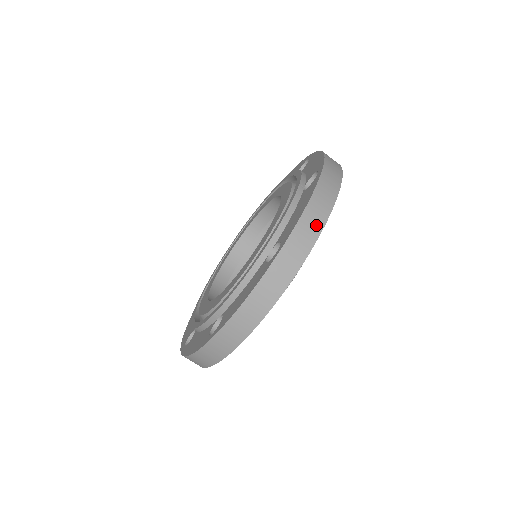
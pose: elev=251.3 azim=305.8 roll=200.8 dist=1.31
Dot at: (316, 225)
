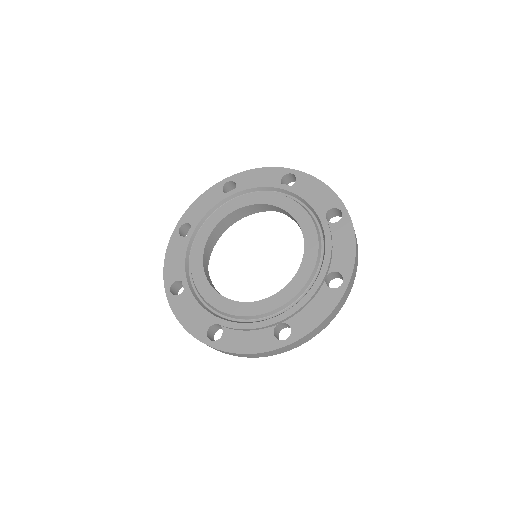
Dot at: (240, 356)
